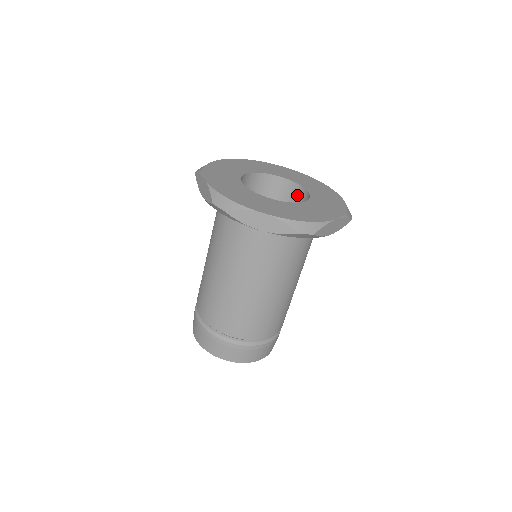
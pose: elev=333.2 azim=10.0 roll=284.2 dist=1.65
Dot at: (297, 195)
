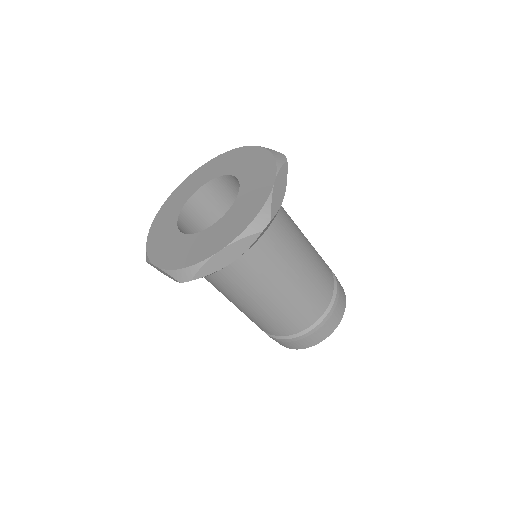
Dot at: (230, 184)
